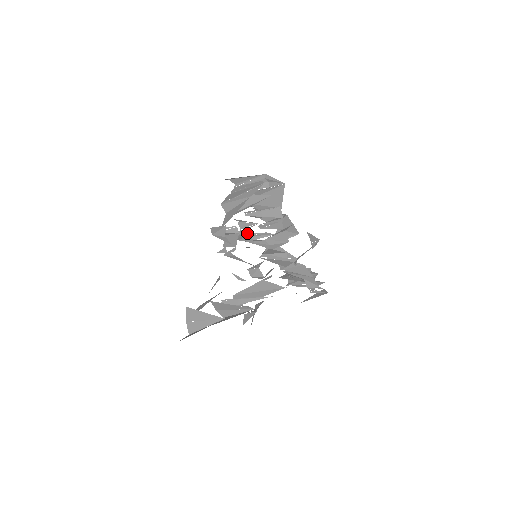
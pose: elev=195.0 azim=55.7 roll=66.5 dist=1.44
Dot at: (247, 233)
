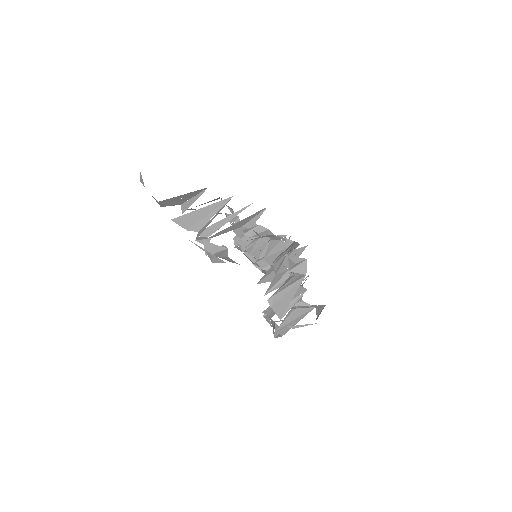
Dot at: occluded
